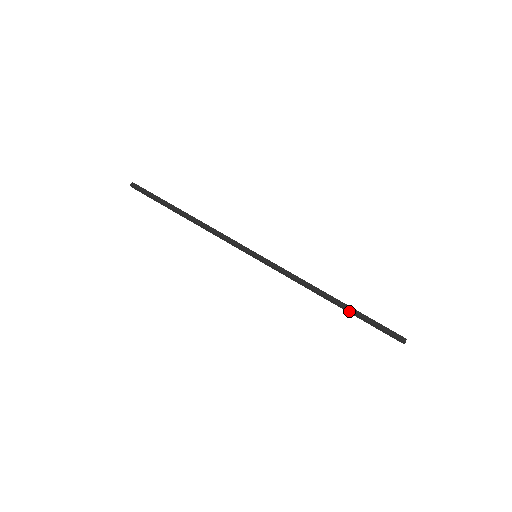
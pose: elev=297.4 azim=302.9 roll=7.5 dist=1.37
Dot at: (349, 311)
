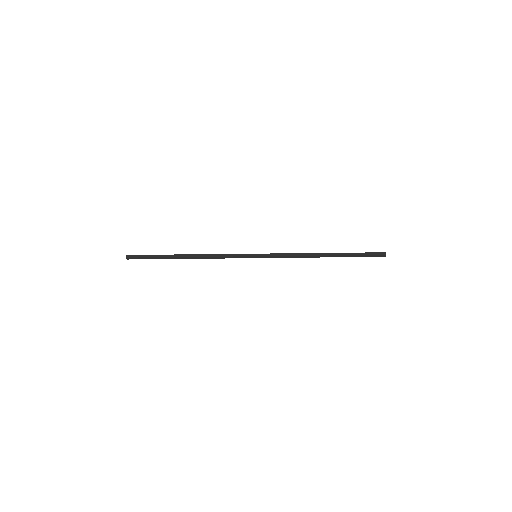
Dot at: (340, 256)
